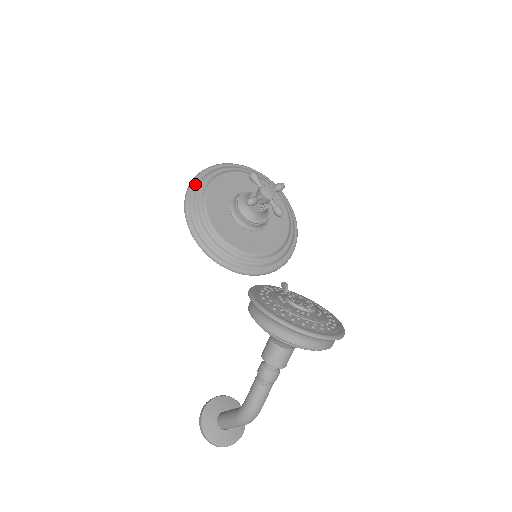
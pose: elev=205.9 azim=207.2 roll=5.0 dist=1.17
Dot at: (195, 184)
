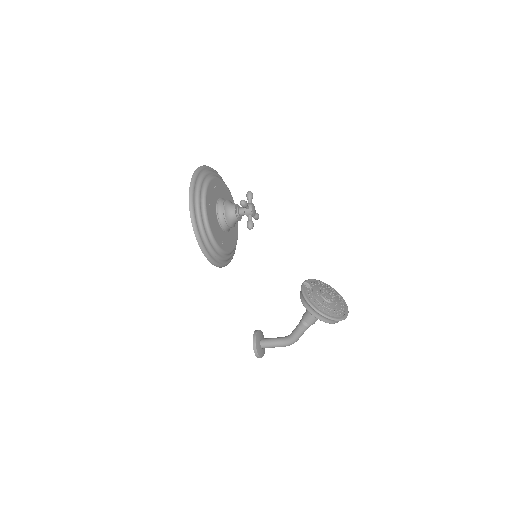
Dot at: (197, 223)
